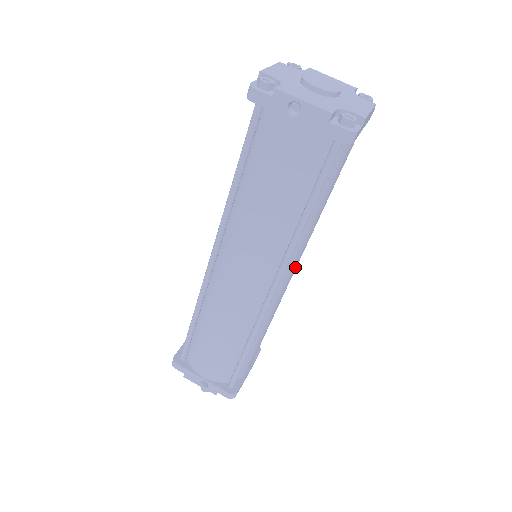
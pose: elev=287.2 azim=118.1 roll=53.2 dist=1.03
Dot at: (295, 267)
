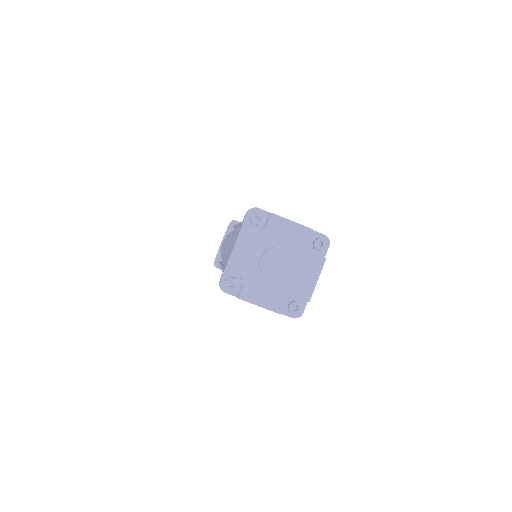
Dot at: occluded
